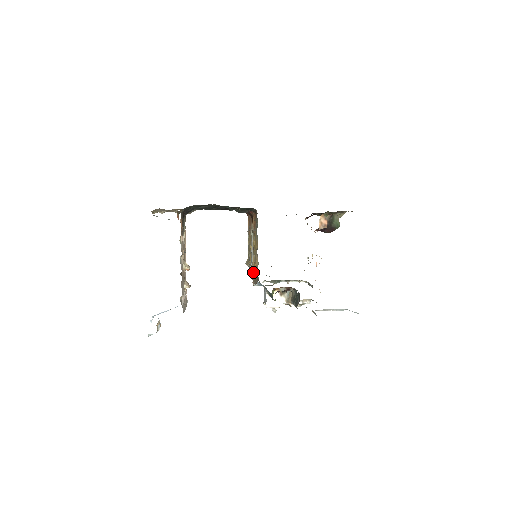
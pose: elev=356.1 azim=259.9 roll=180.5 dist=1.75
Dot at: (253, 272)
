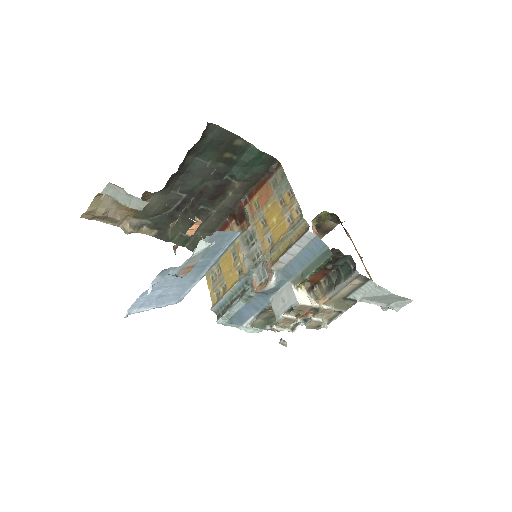
Dot at: (254, 279)
